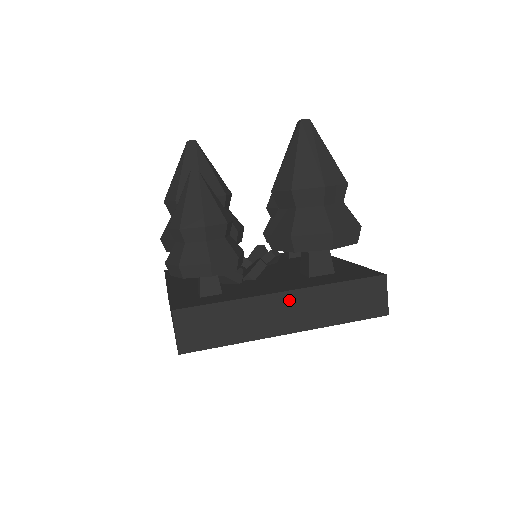
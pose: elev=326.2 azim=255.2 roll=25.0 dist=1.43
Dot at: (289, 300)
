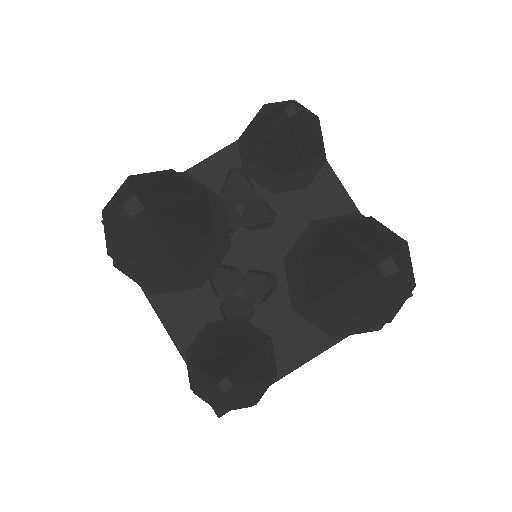
Dot at: occluded
